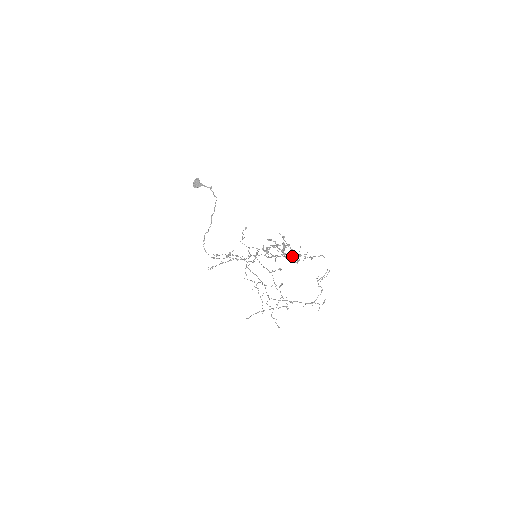
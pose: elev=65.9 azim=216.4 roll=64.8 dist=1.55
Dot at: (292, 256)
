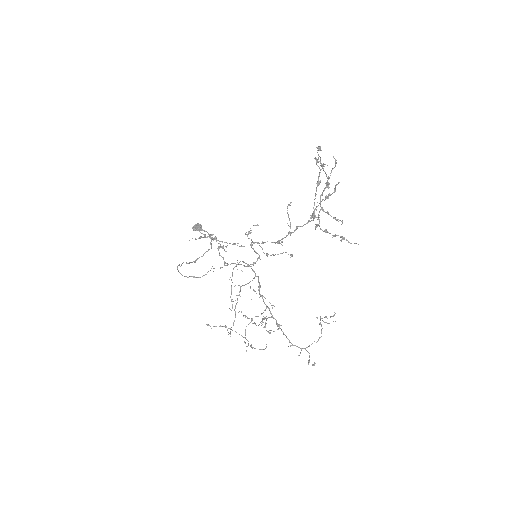
Dot at: occluded
